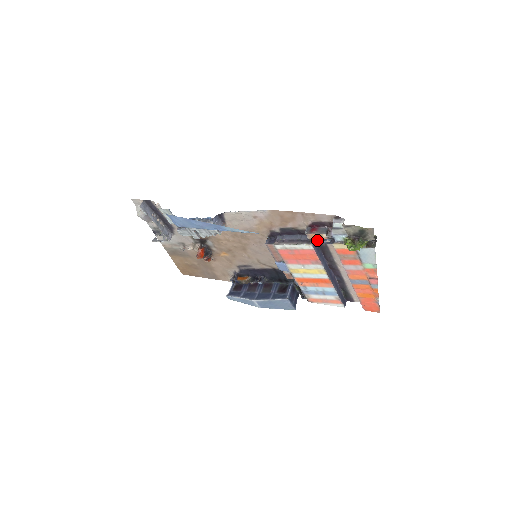
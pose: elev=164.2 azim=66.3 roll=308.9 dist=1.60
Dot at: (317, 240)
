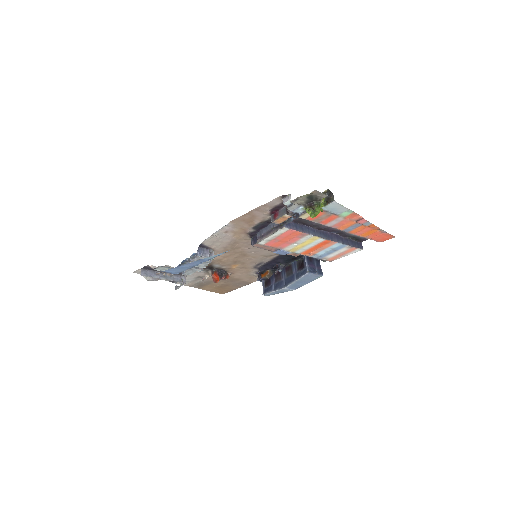
Dot at: (285, 221)
